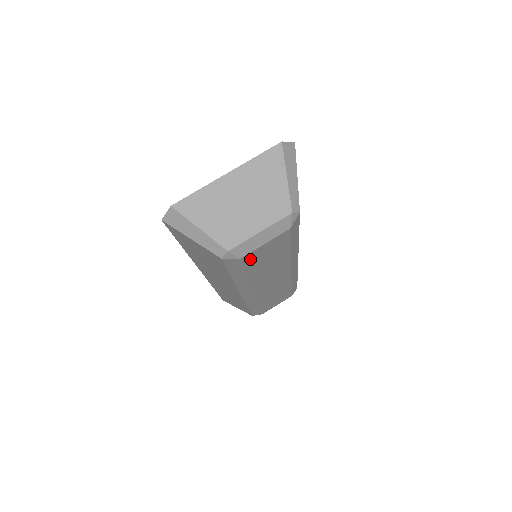
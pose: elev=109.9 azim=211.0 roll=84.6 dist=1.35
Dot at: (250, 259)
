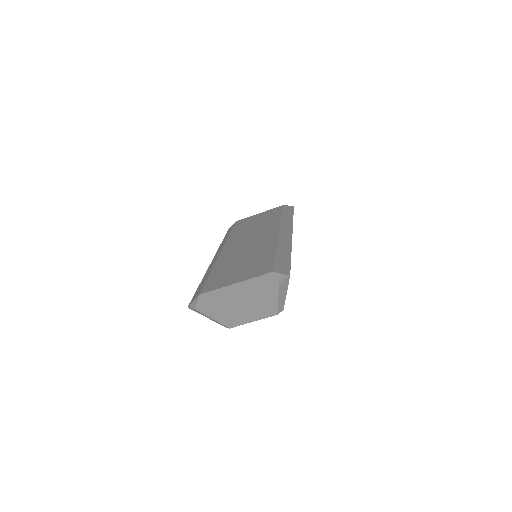
Dot at: occluded
